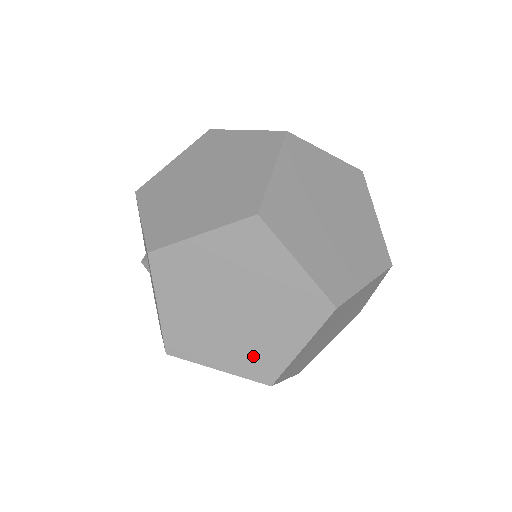
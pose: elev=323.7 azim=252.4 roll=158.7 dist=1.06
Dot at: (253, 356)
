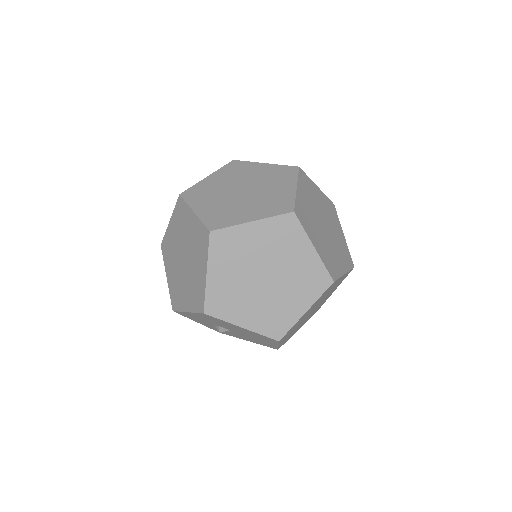
Dot at: (306, 283)
